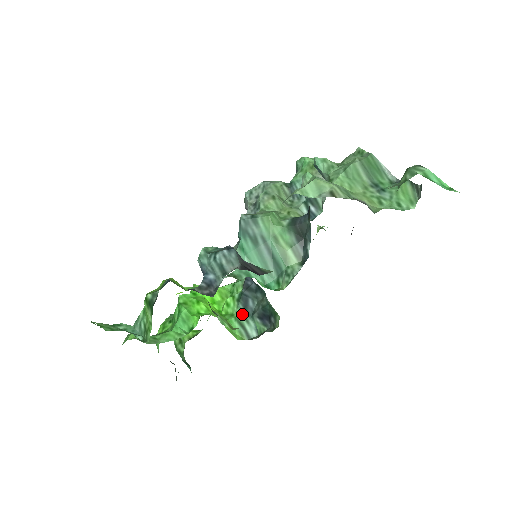
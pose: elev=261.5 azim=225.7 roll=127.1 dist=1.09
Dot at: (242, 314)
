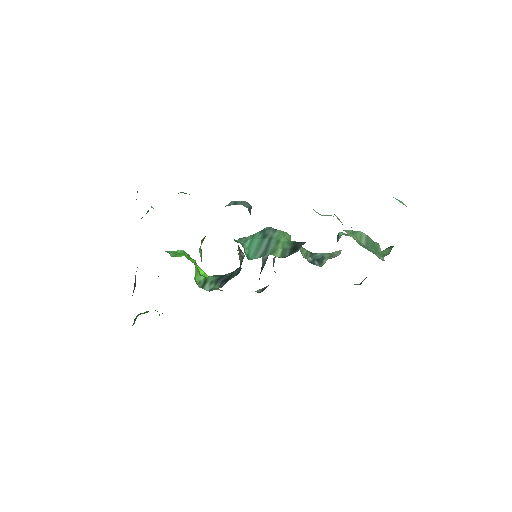
Dot at: (212, 279)
